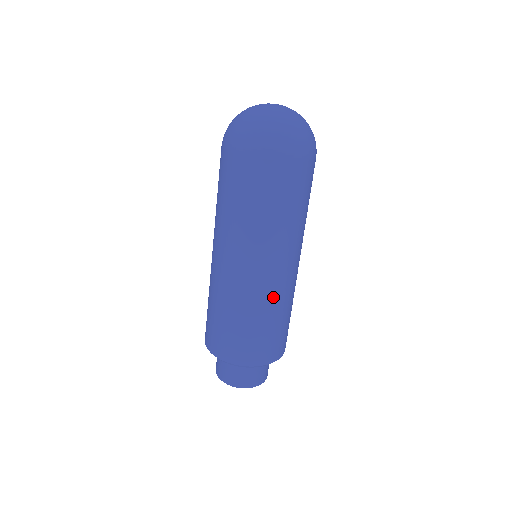
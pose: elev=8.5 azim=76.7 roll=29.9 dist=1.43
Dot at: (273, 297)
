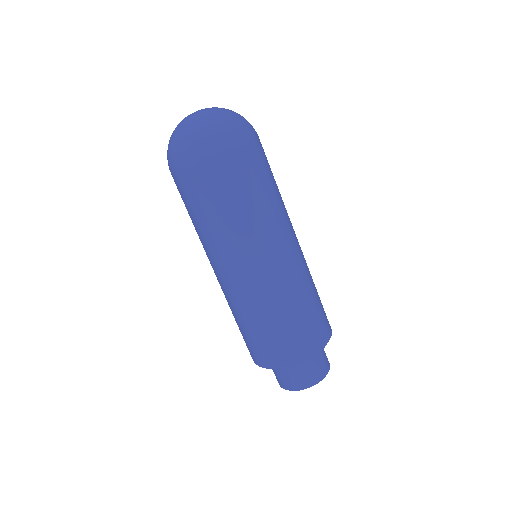
Dot at: (305, 268)
